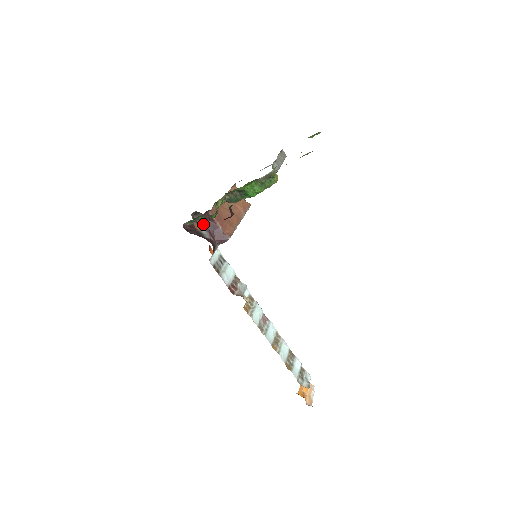
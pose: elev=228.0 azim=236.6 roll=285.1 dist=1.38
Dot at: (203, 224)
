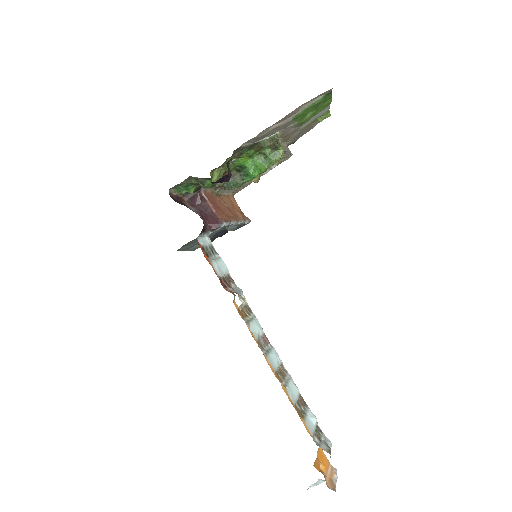
Dot at: (193, 206)
